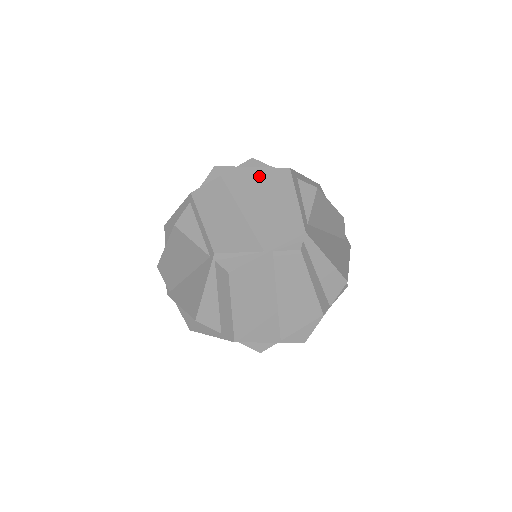
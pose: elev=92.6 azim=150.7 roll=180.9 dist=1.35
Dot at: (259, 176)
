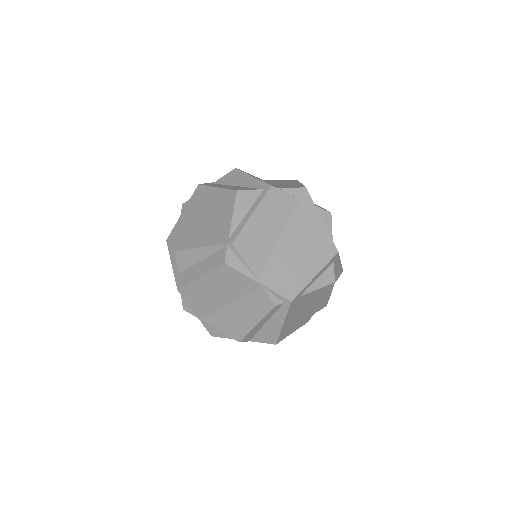
Dot at: (318, 231)
